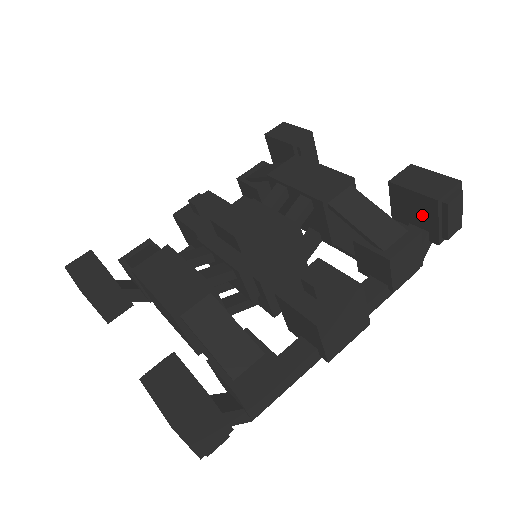
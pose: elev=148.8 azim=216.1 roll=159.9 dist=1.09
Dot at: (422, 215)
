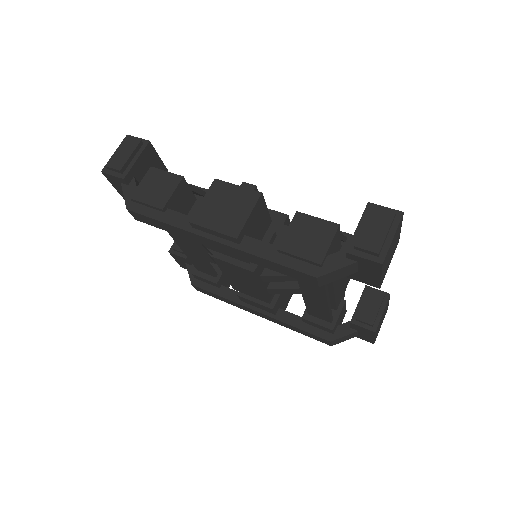
Dot at: occluded
